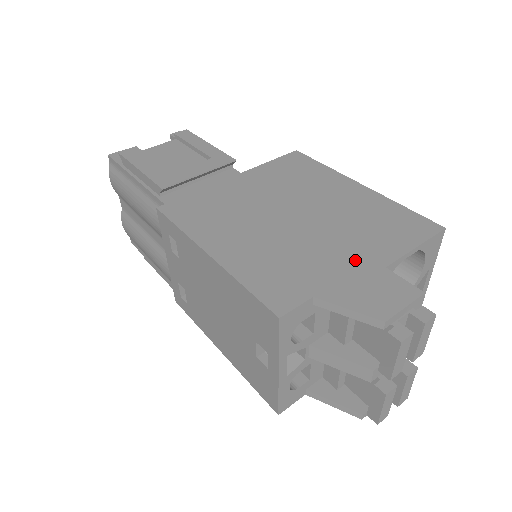
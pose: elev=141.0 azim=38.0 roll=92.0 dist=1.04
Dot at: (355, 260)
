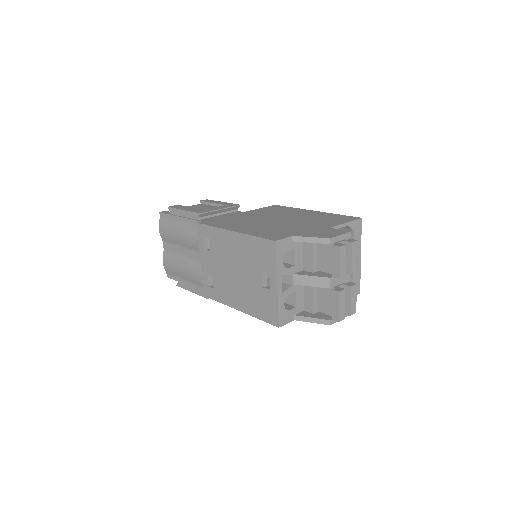
Dot at: (313, 227)
